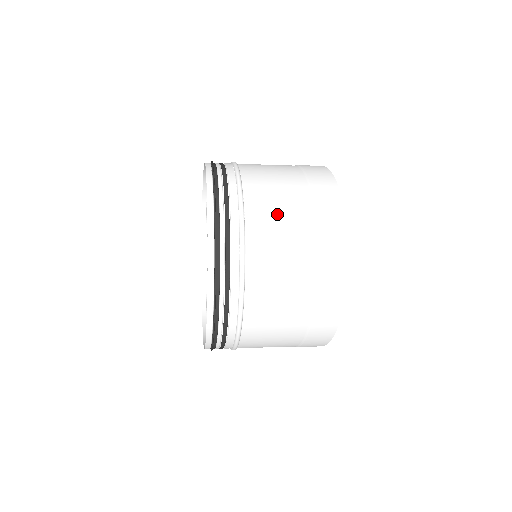
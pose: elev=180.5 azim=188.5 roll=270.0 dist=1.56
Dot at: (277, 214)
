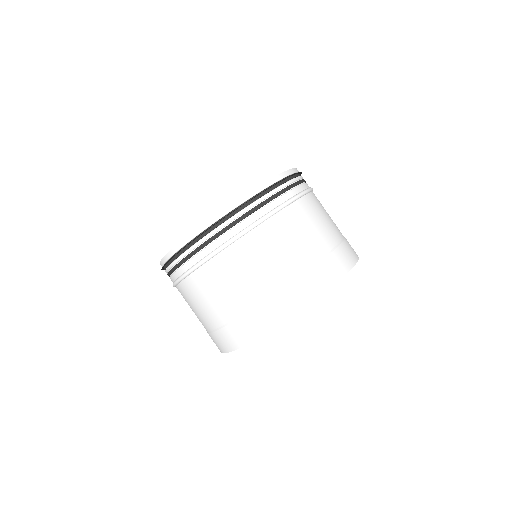
Dot at: (280, 247)
